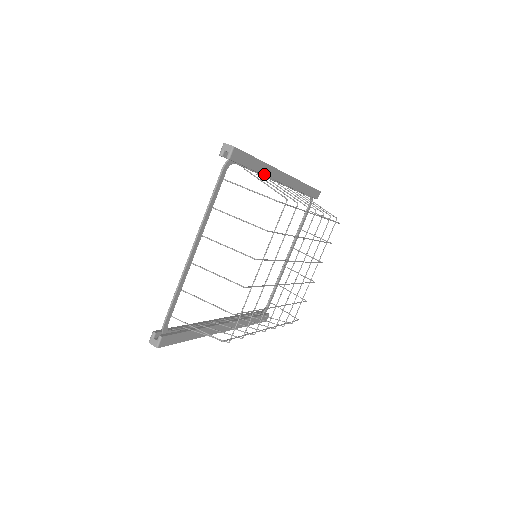
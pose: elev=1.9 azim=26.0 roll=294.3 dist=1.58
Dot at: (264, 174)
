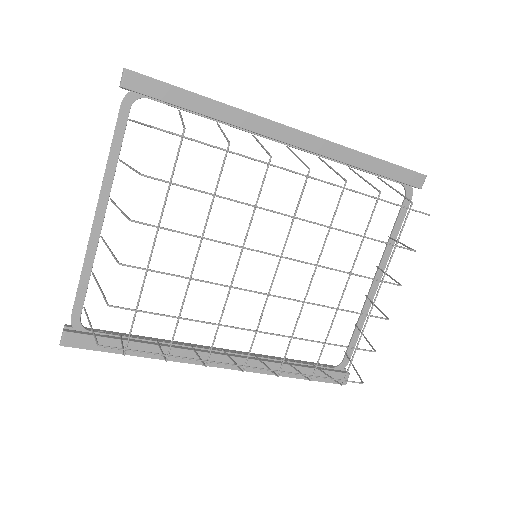
Dot at: (226, 121)
